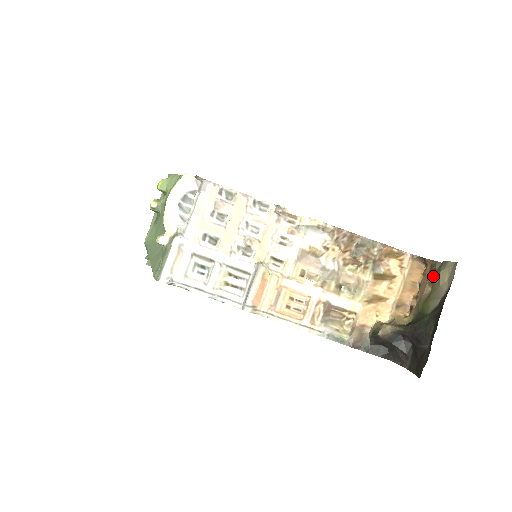
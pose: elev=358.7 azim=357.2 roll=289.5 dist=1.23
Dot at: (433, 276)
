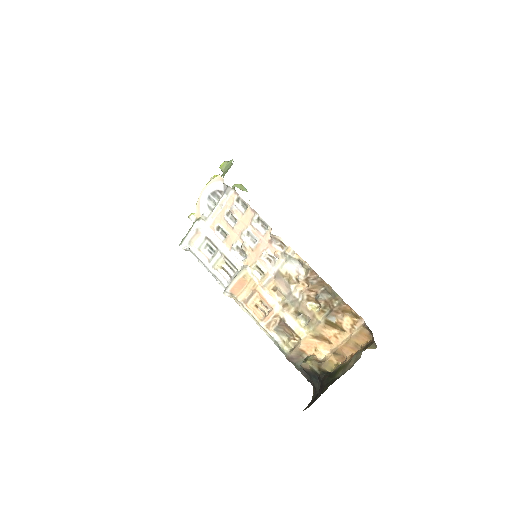
Dot at: occluded
